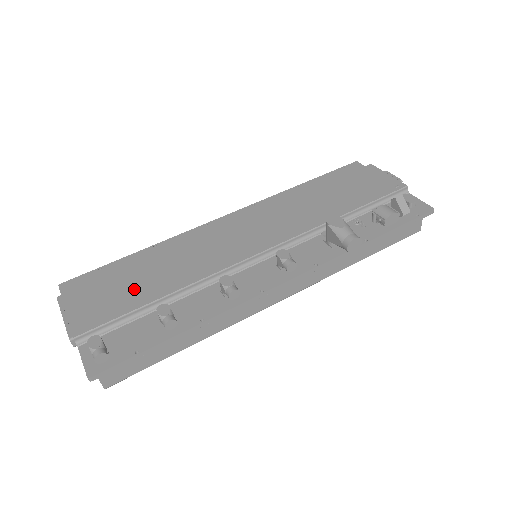
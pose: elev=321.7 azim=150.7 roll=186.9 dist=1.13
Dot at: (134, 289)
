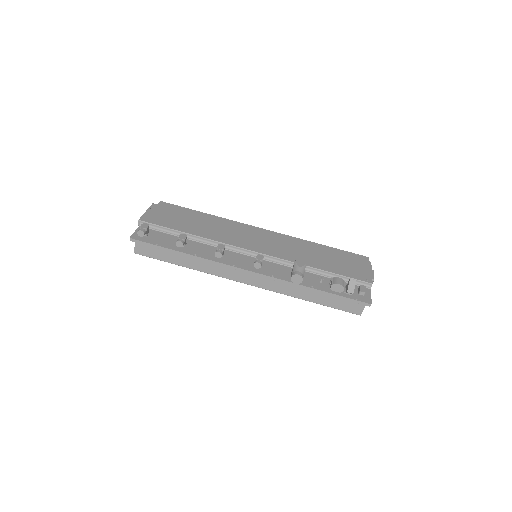
Dot at: (184, 223)
